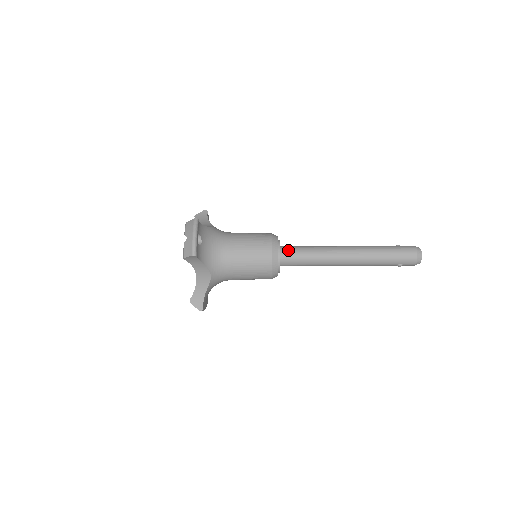
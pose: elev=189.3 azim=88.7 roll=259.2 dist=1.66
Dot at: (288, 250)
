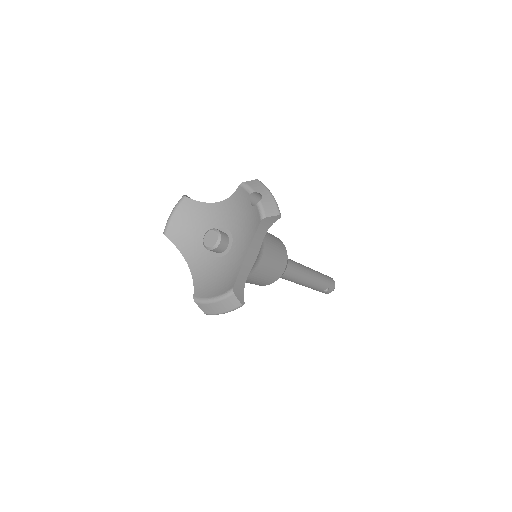
Dot at: occluded
